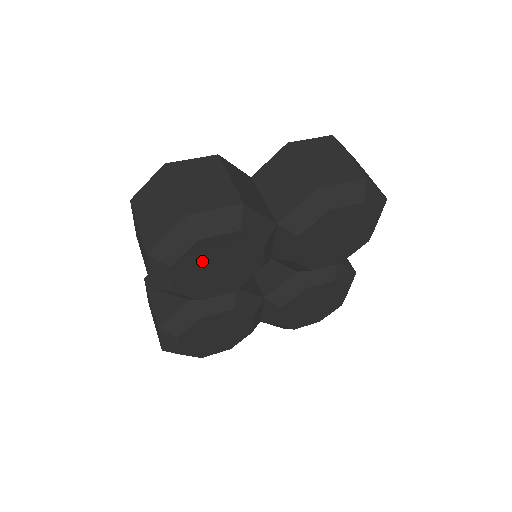
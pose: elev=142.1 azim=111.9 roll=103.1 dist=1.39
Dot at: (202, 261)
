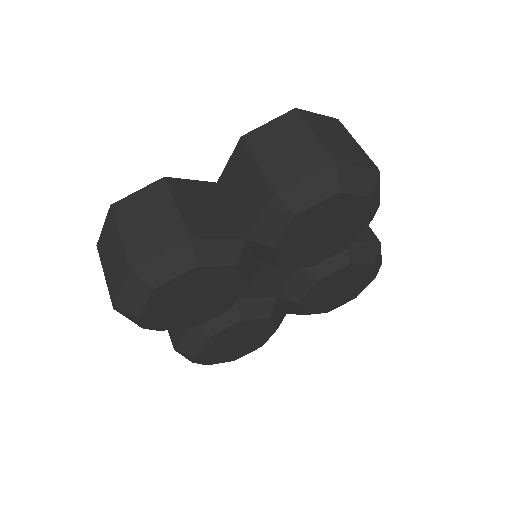
Dot at: (172, 302)
